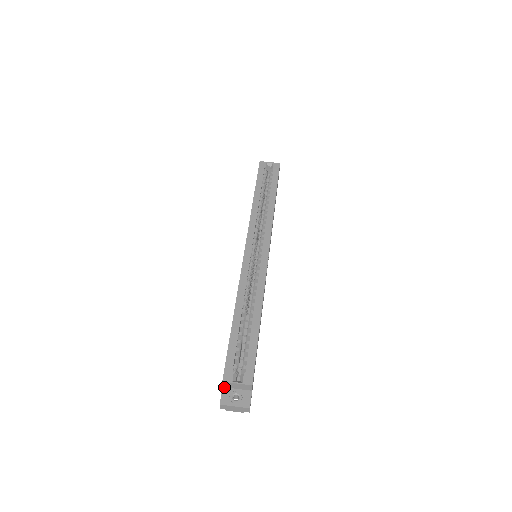
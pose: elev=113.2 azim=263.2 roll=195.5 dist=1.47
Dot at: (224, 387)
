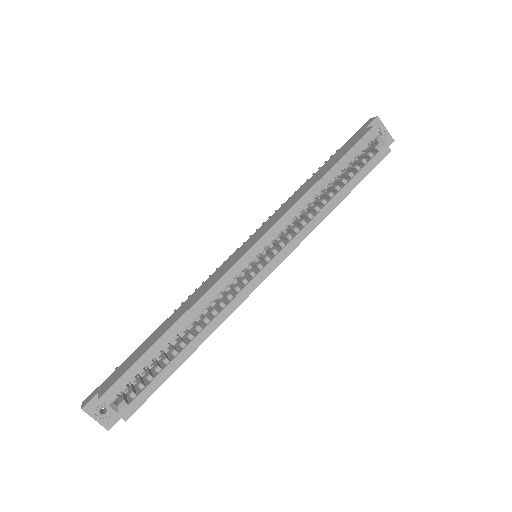
Dot at: (99, 394)
